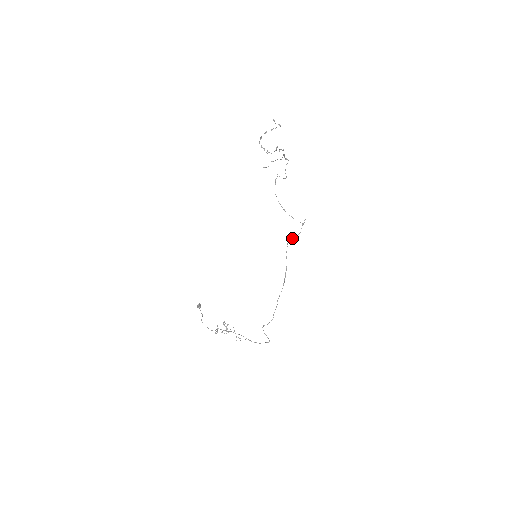
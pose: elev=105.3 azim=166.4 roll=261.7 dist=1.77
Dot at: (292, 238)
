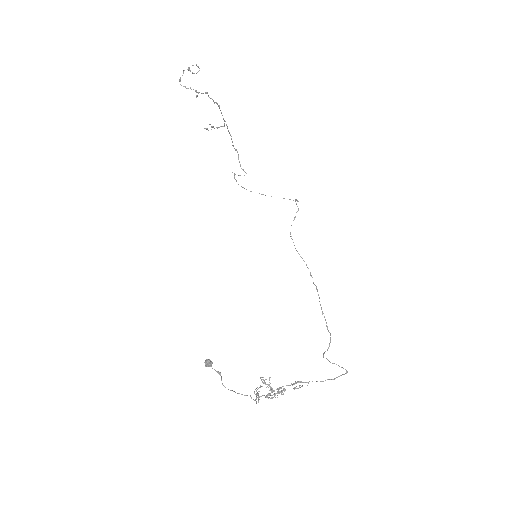
Dot at: occluded
